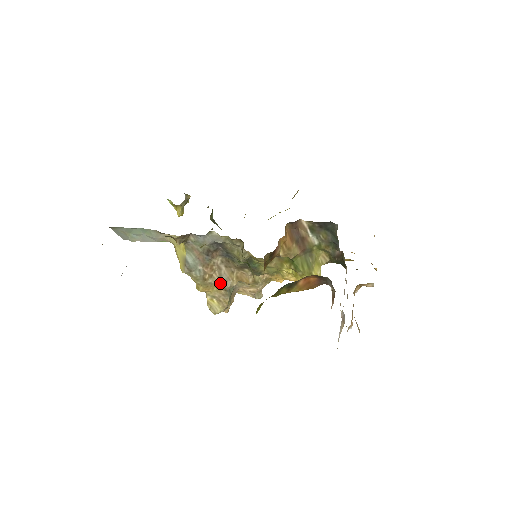
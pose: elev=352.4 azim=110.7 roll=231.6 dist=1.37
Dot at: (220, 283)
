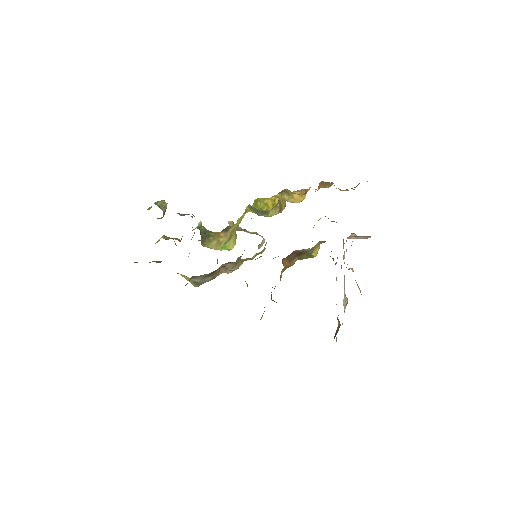
Dot at: occluded
